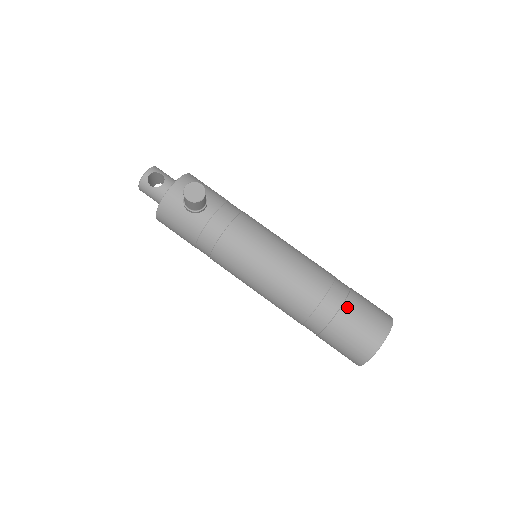
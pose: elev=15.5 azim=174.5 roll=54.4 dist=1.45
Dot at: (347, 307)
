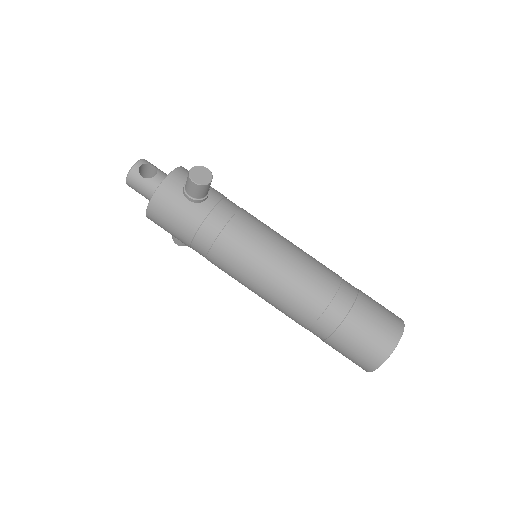
Dot at: (360, 303)
